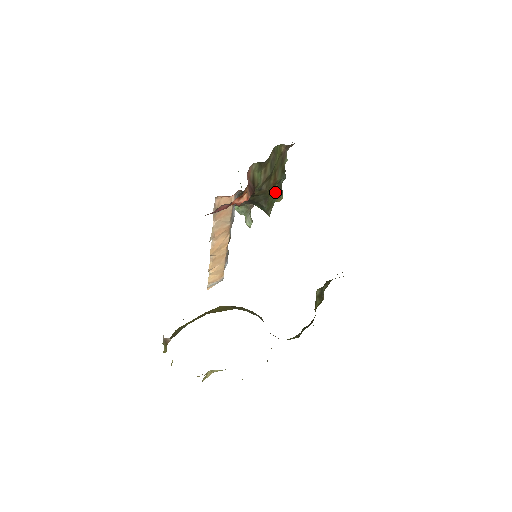
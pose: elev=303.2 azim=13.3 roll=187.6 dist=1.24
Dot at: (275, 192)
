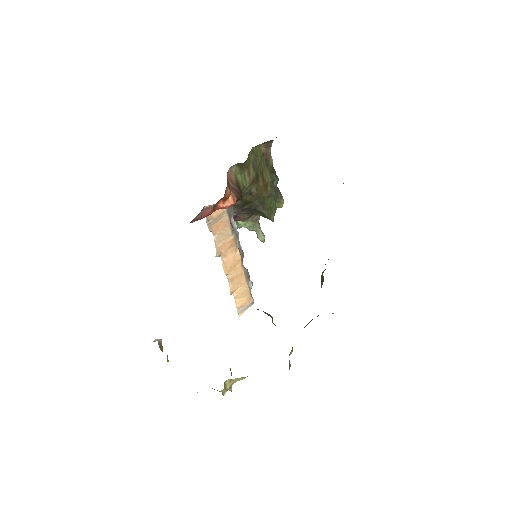
Dot at: (270, 195)
